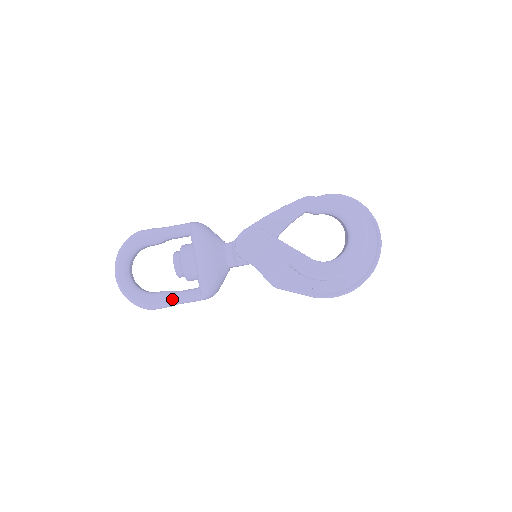
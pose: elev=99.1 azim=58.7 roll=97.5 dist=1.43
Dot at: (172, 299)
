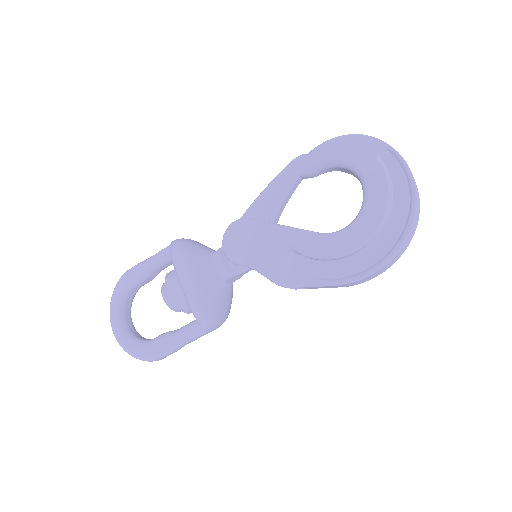
Dot at: (172, 340)
